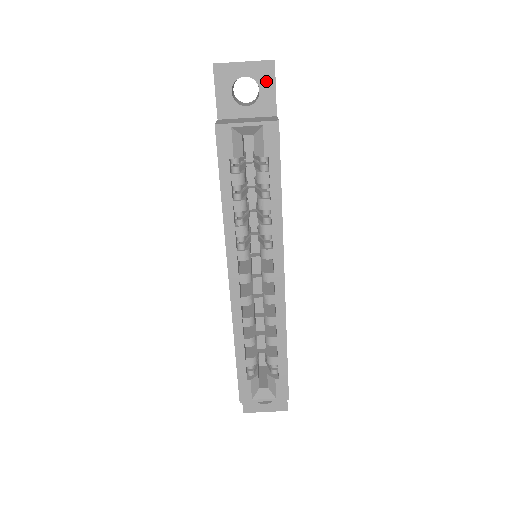
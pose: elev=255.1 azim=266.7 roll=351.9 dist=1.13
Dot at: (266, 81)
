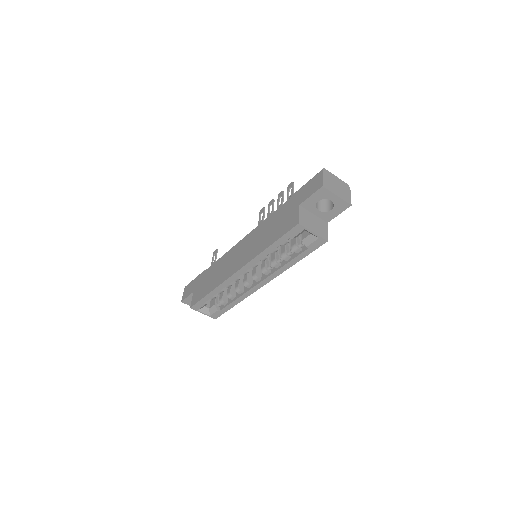
Dot at: (338, 209)
